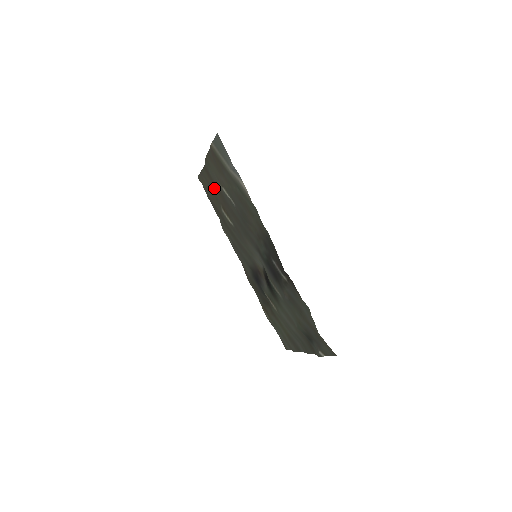
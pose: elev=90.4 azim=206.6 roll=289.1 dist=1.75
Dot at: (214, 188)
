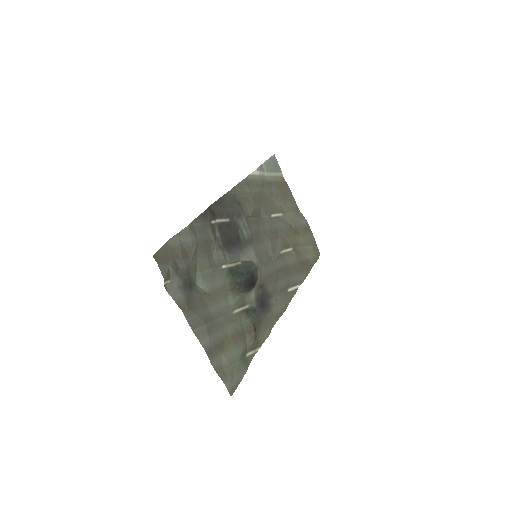
Dot at: (299, 237)
